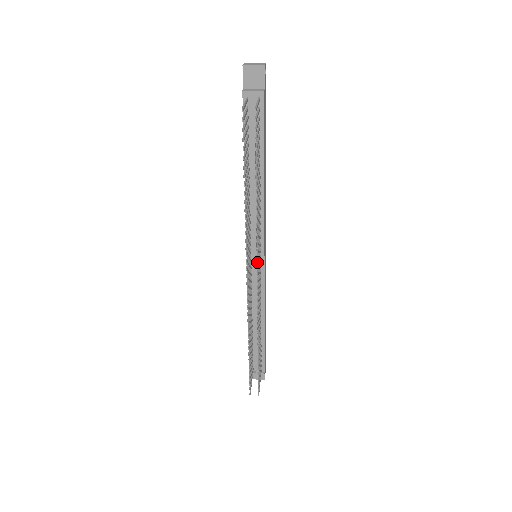
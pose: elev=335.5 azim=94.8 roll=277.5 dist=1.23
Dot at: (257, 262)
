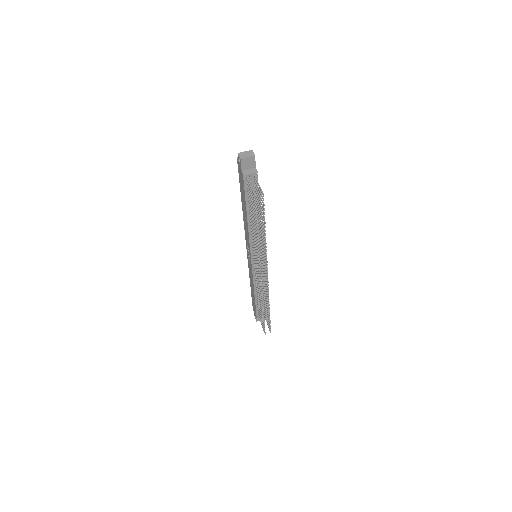
Dot at: (267, 268)
